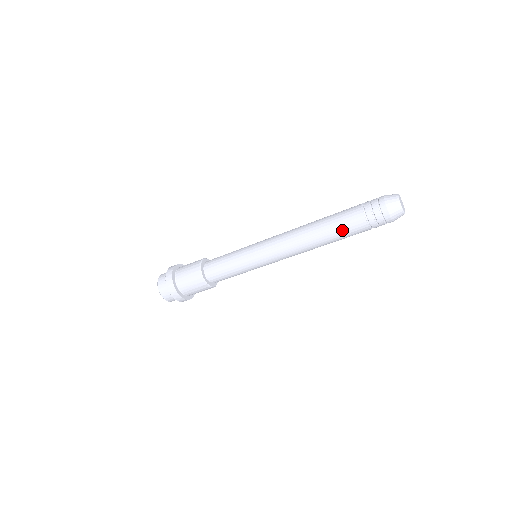
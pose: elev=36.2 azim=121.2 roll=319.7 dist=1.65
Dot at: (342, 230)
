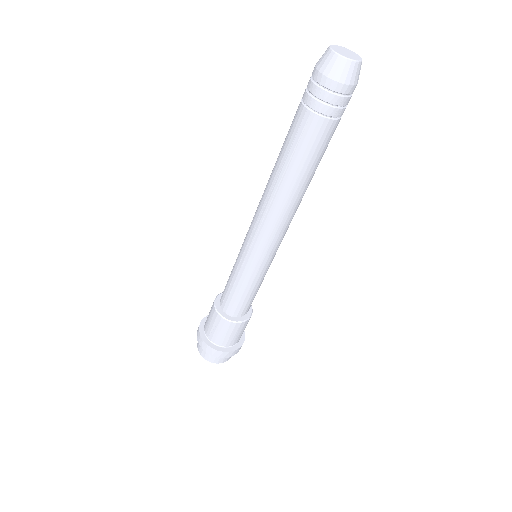
Dot at: (299, 151)
